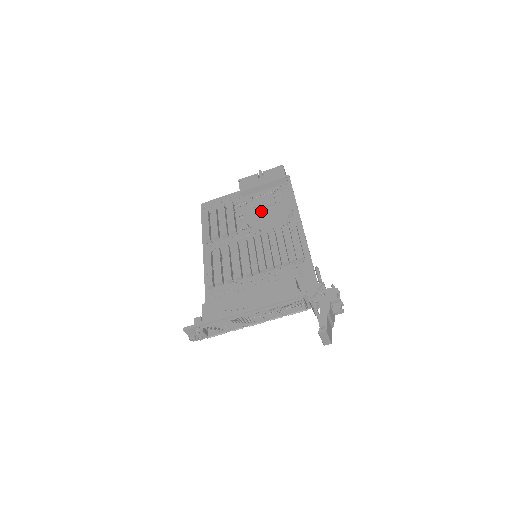
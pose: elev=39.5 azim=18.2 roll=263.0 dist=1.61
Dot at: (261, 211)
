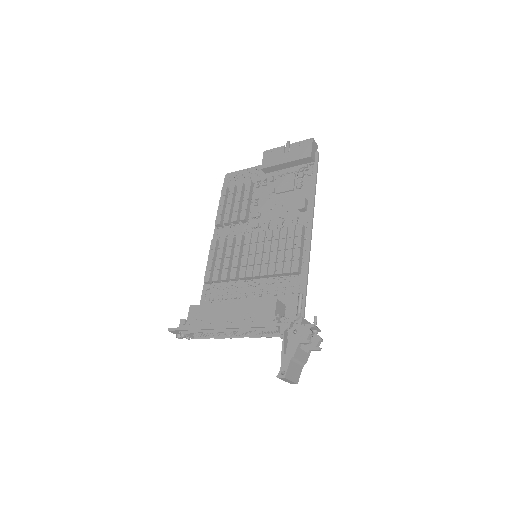
Dot at: (277, 197)
